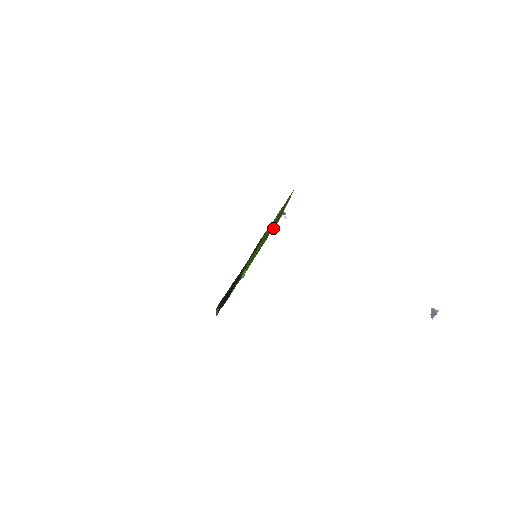
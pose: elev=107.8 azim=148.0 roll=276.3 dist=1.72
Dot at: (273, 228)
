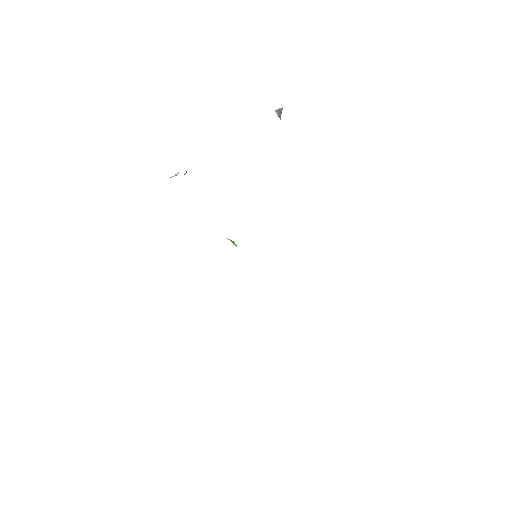
Dot at: occluded
